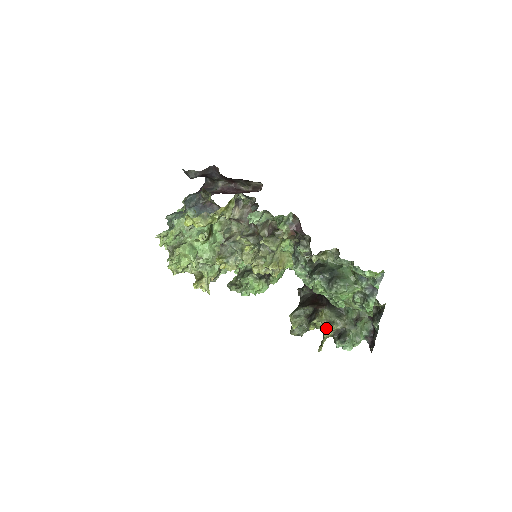
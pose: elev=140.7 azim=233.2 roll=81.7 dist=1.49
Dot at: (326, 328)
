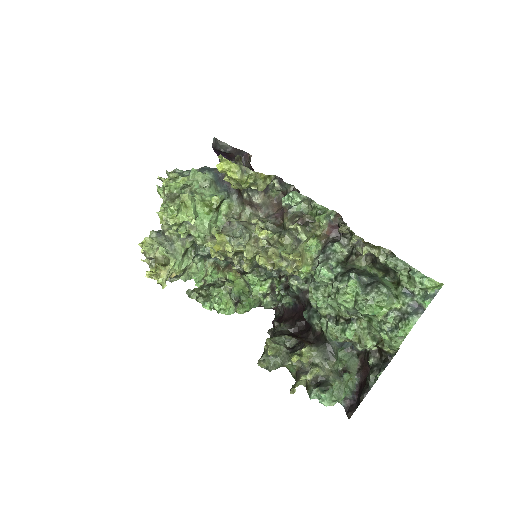
Dot at: (304, 370)
